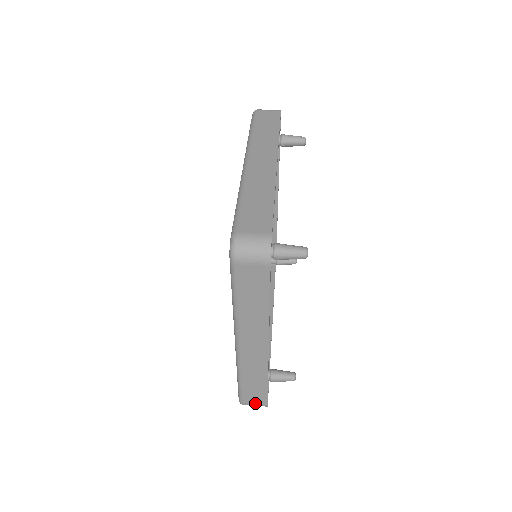
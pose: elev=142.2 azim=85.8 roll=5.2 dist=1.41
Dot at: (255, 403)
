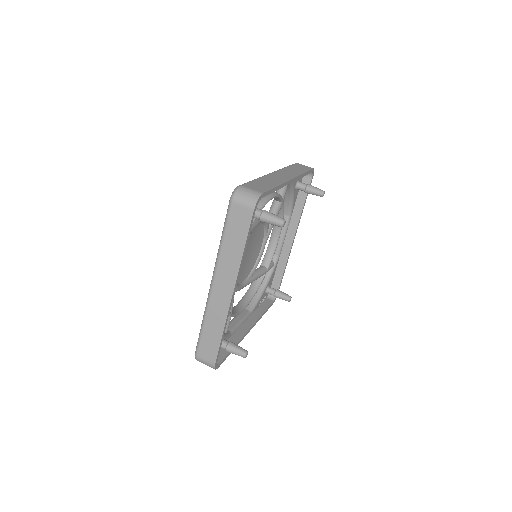
Dot at: (206, 359)
